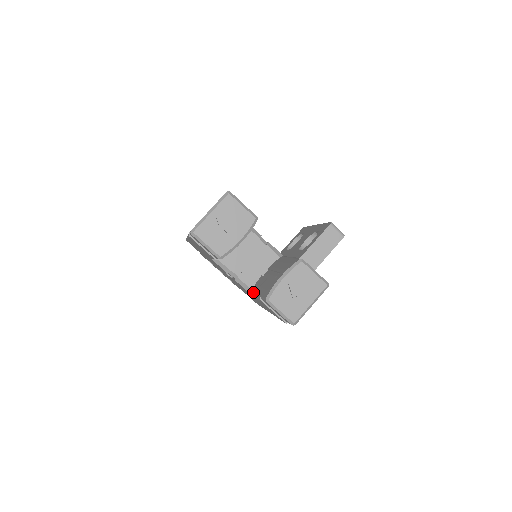
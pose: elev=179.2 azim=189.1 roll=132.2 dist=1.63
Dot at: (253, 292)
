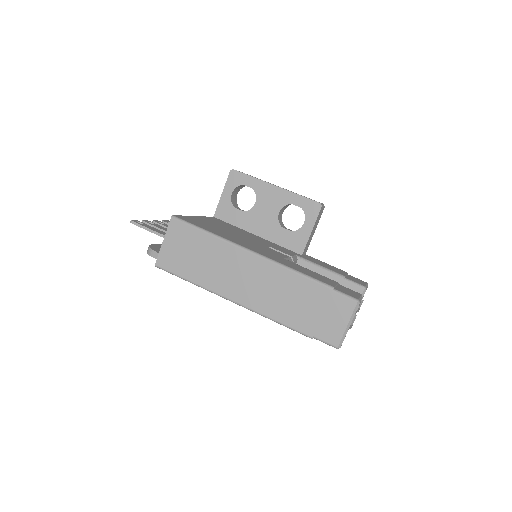
Dot at: occluded
